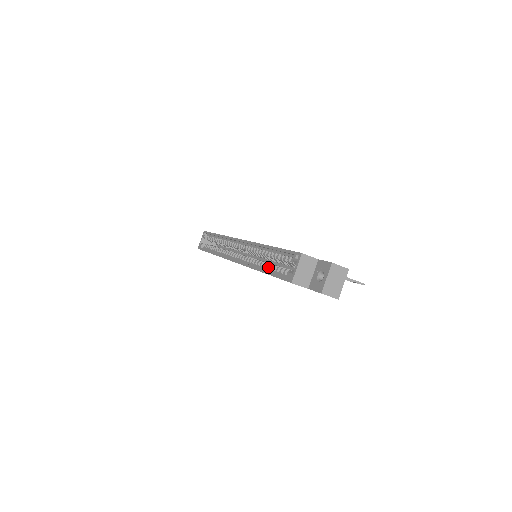
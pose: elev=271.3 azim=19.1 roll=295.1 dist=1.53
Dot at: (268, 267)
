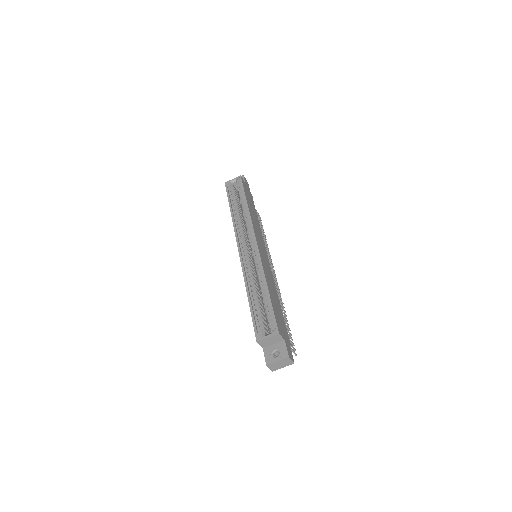
Dot at: (254, 298)
